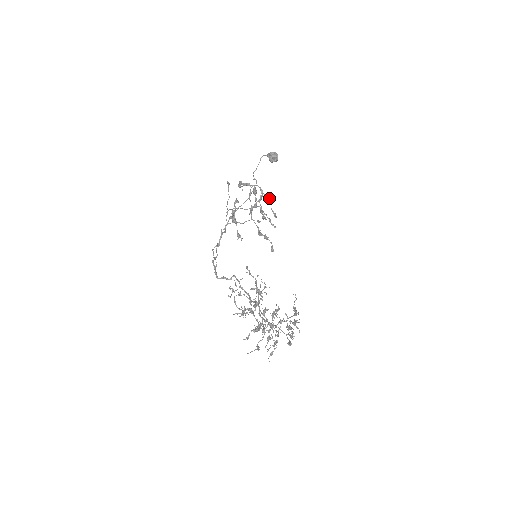
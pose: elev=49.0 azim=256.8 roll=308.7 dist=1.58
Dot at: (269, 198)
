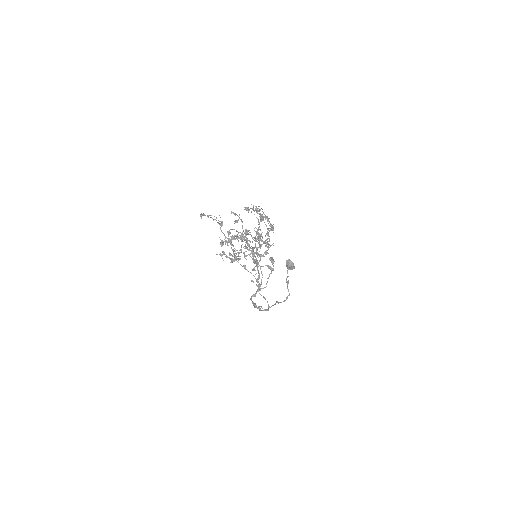
Dot at: (255, 241)
